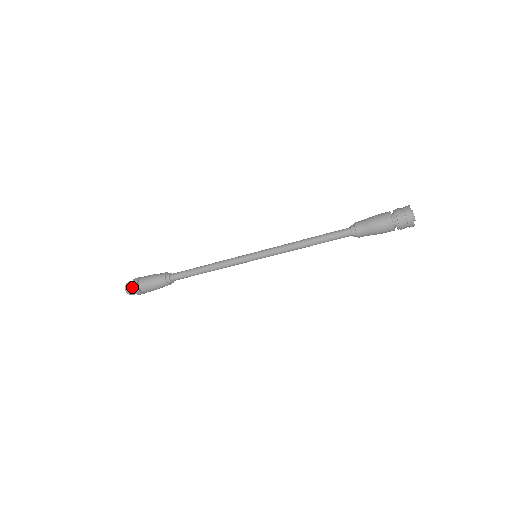
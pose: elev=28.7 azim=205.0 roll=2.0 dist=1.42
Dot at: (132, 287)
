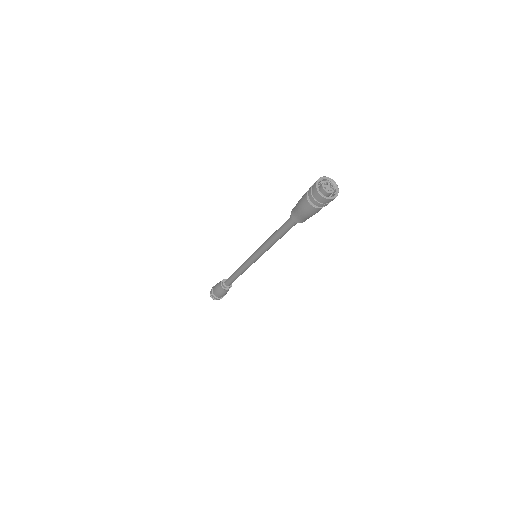
Dot at: (210, 293)
